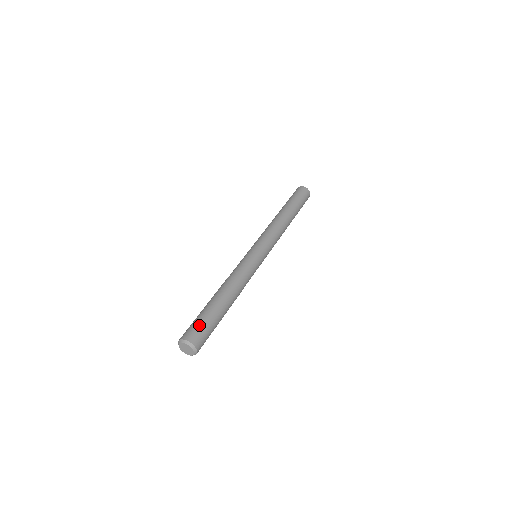
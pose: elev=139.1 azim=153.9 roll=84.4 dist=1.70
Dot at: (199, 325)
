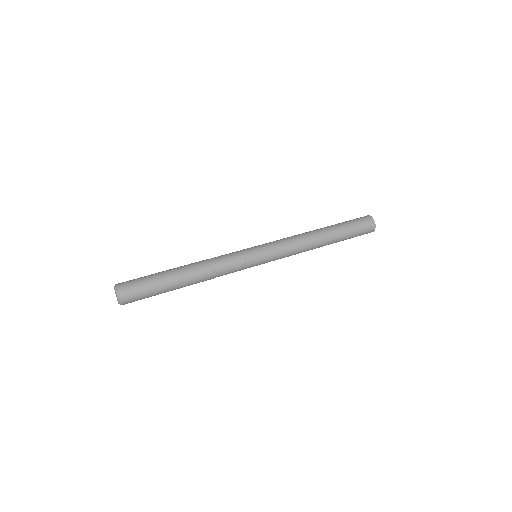
Dot at: (137, 278)
